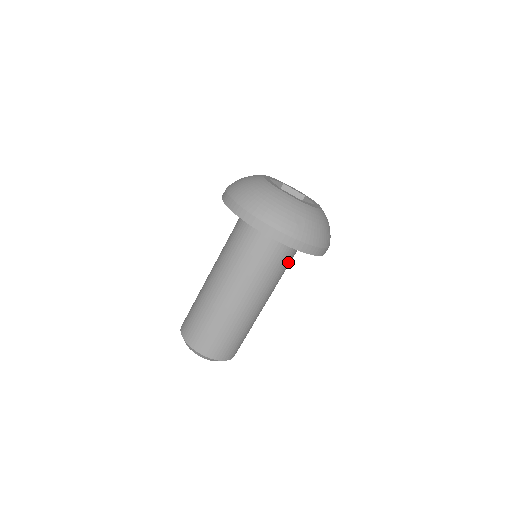
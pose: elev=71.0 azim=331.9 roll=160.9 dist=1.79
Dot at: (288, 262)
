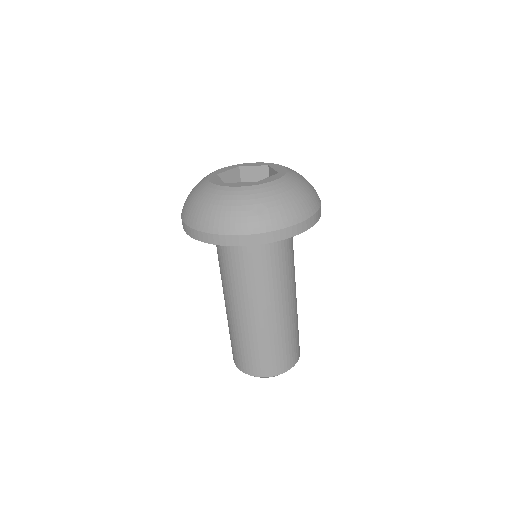
Dot at: (287, 248)
